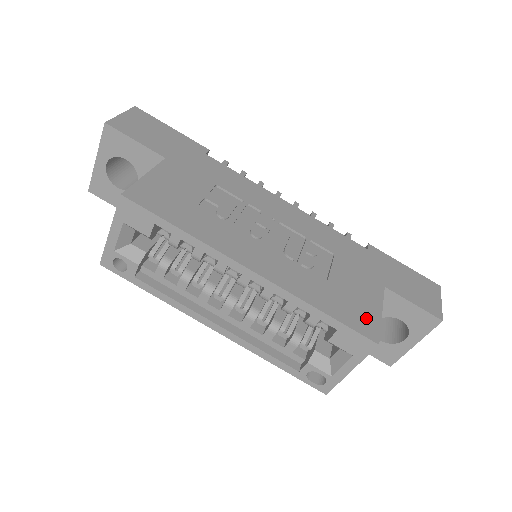
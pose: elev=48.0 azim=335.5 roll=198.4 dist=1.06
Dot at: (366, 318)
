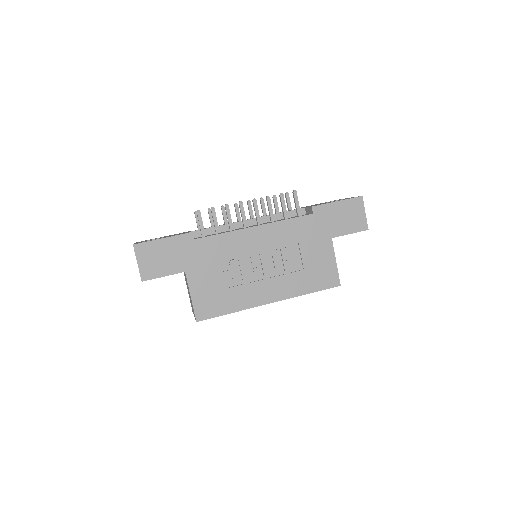
Dot at: (330, 275)
